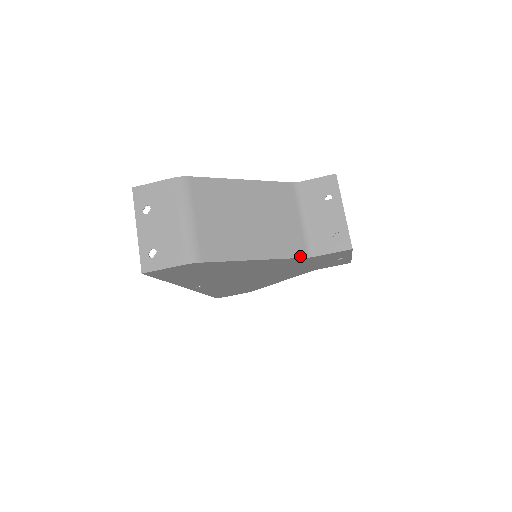
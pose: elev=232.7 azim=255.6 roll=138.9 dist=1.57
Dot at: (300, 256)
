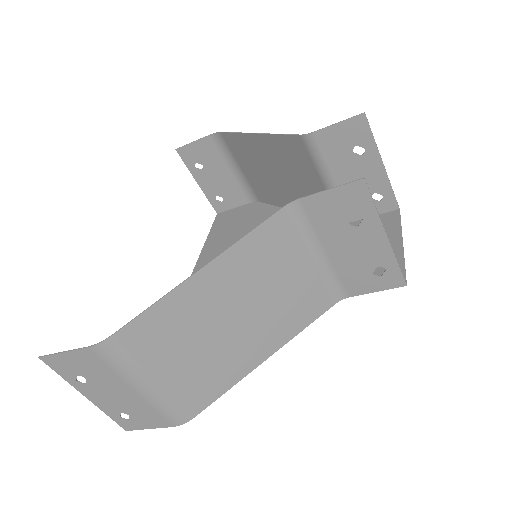
Dot at: (325, 309)
